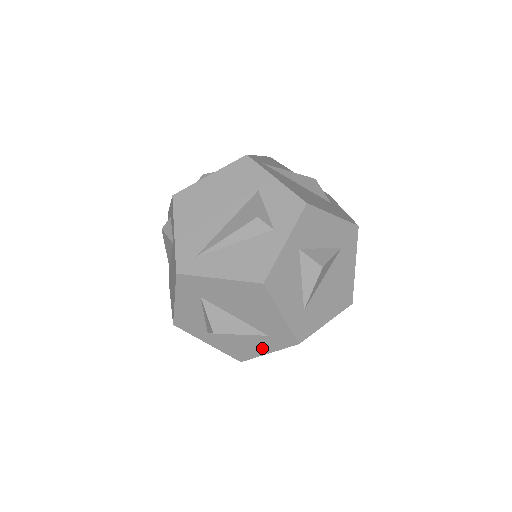
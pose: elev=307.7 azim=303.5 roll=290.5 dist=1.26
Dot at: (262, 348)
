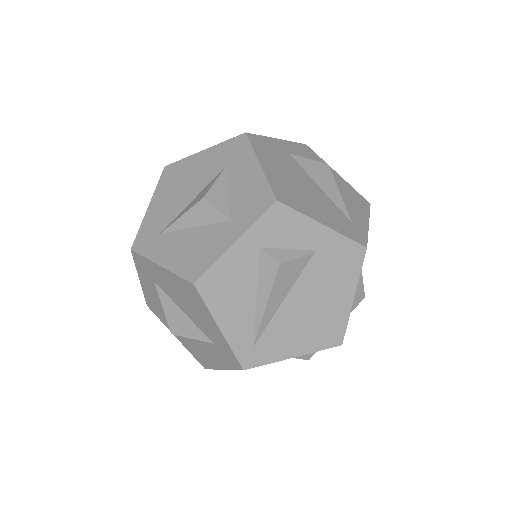
Dot at: occluded
